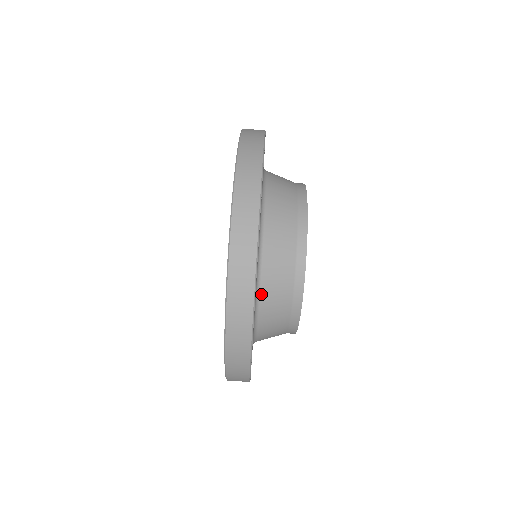
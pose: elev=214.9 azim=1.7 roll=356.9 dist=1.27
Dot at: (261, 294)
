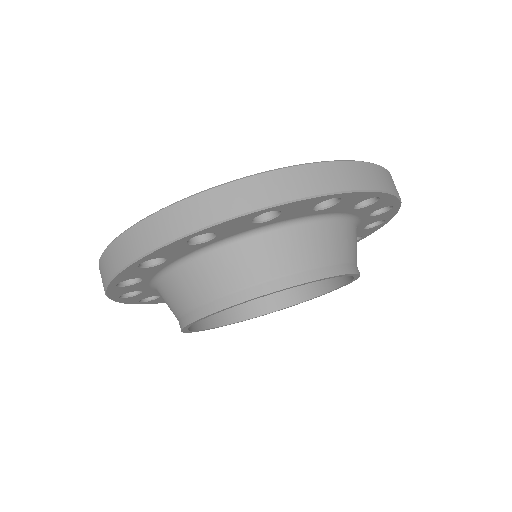
Dot at: (265, 235)
